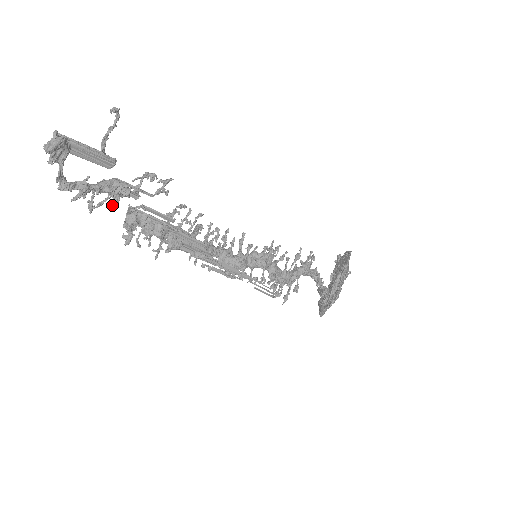
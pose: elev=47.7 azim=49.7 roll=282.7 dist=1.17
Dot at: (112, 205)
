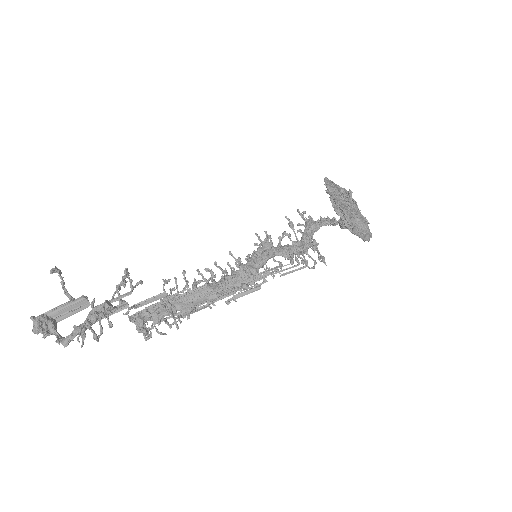
Dot at: occluded
